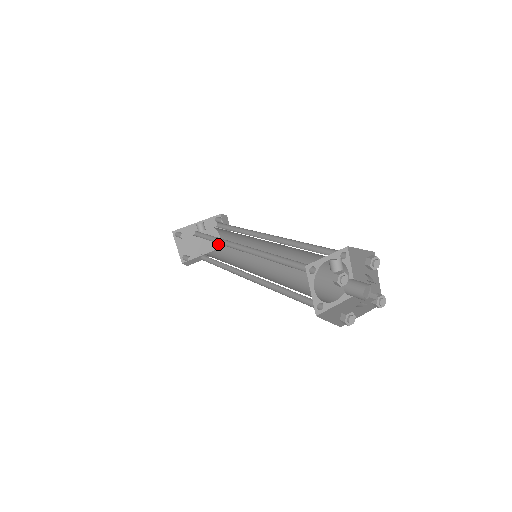
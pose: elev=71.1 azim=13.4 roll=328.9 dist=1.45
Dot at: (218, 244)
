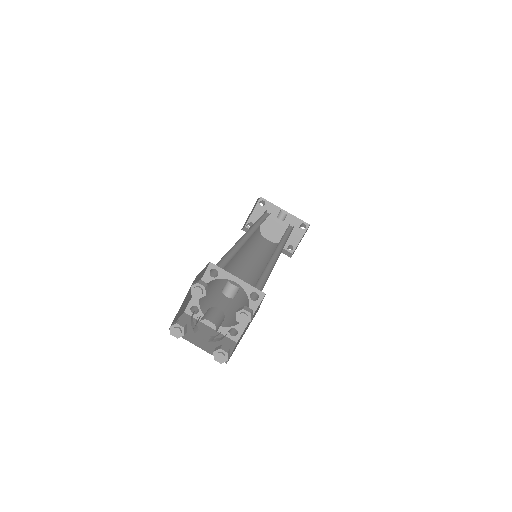
Dot at: (285, 244)
